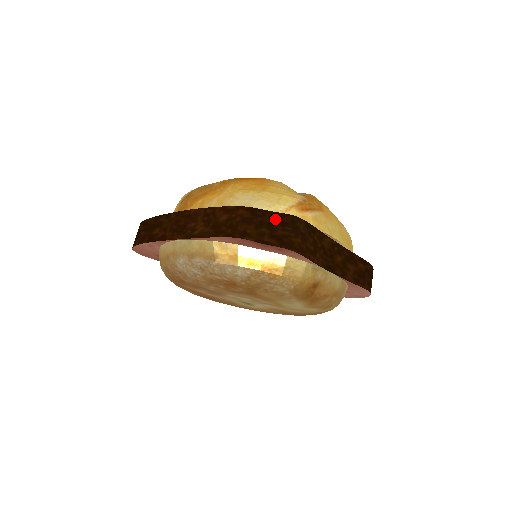
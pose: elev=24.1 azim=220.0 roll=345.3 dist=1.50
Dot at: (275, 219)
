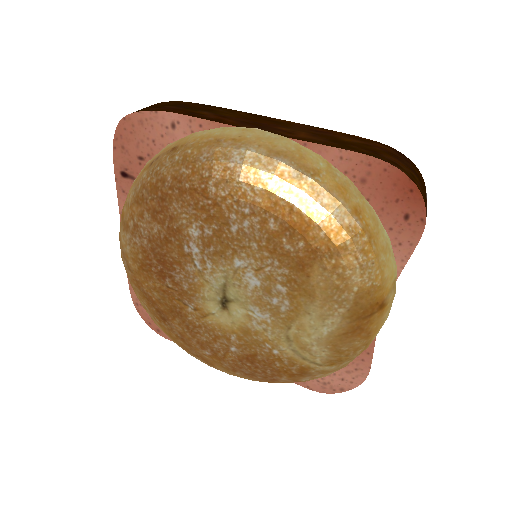
Dot at: (422, 179)
